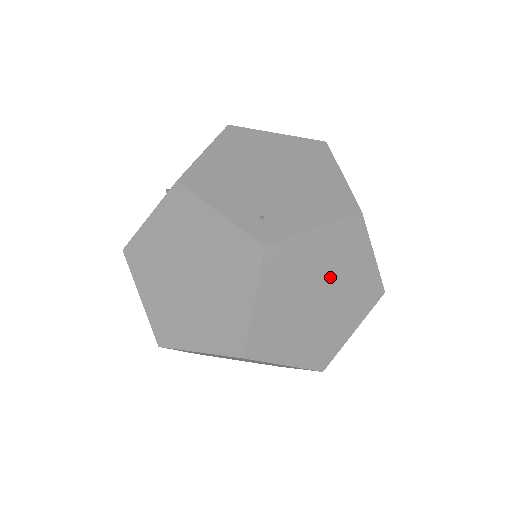
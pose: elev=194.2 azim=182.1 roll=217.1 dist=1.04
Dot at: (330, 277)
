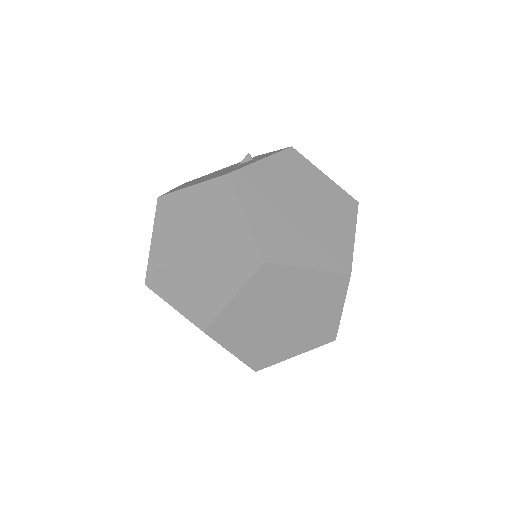
Dot at: occluded
